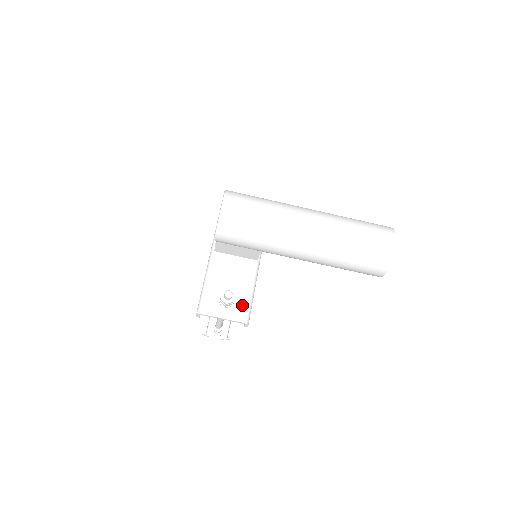
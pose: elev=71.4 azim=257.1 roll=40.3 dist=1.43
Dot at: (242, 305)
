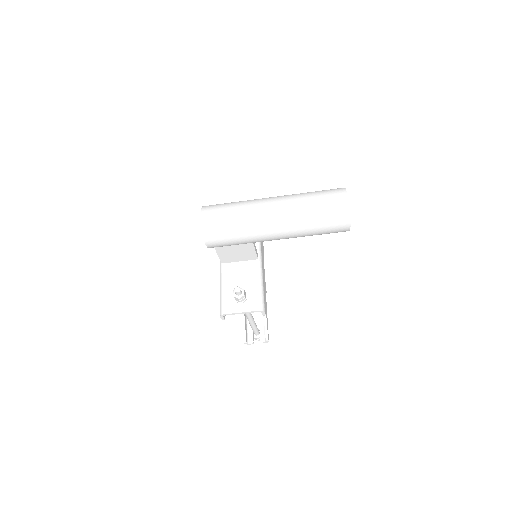
Dot at: (254, 297)
